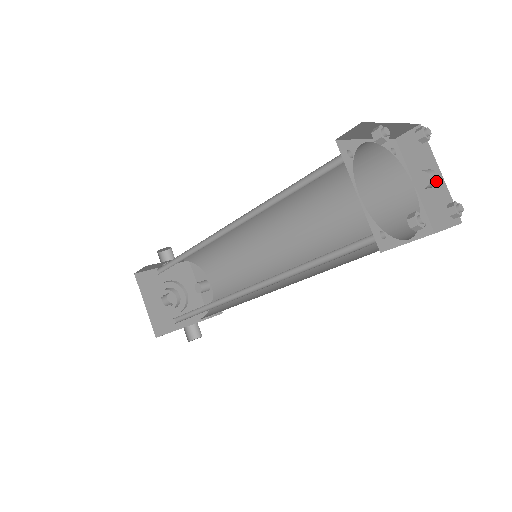
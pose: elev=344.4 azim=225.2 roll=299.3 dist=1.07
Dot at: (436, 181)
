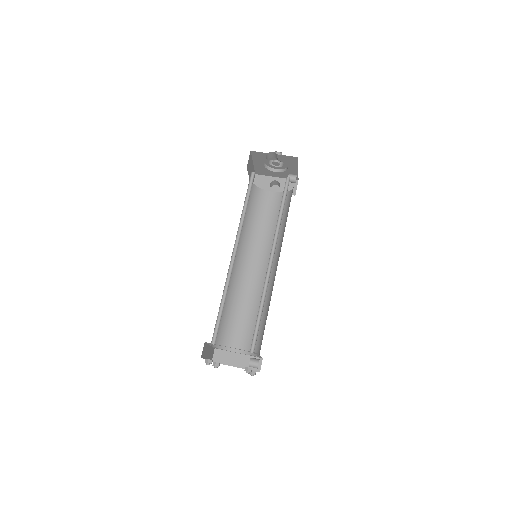
Dot at: occluded
